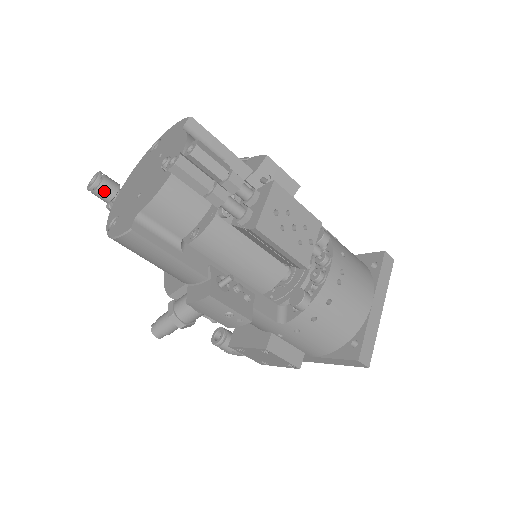
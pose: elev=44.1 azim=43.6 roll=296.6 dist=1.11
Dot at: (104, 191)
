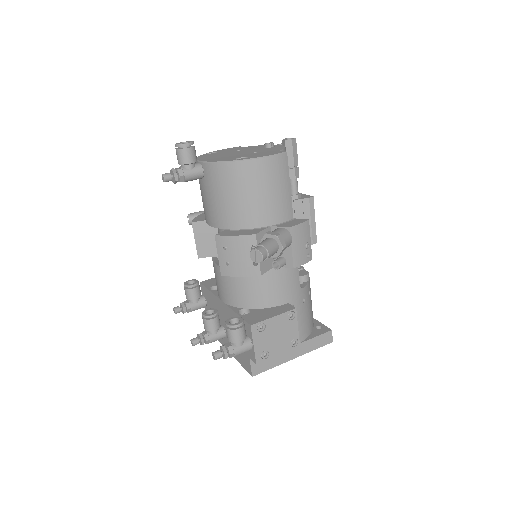
Dot at: (195, 152)
